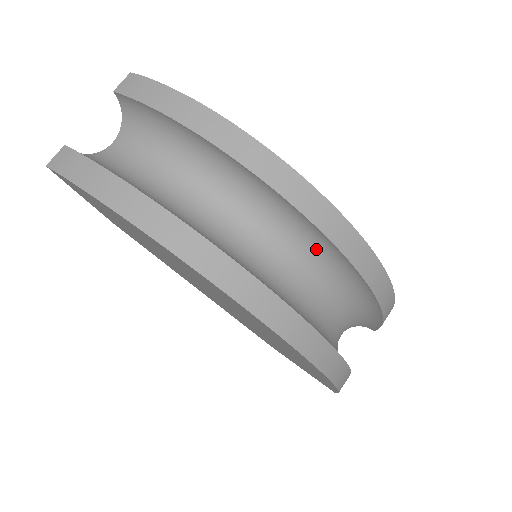
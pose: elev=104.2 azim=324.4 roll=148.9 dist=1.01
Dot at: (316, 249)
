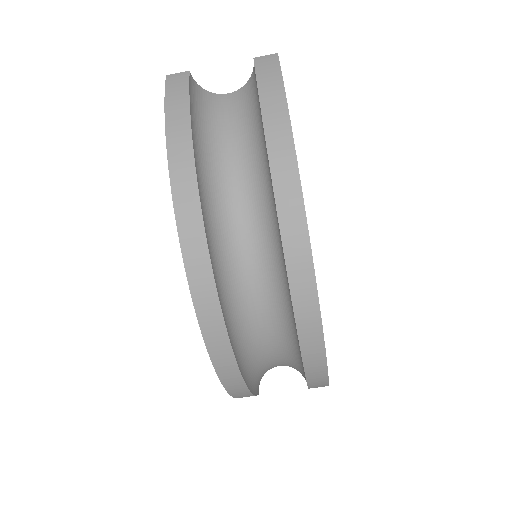
Dot at: (283, 290)
